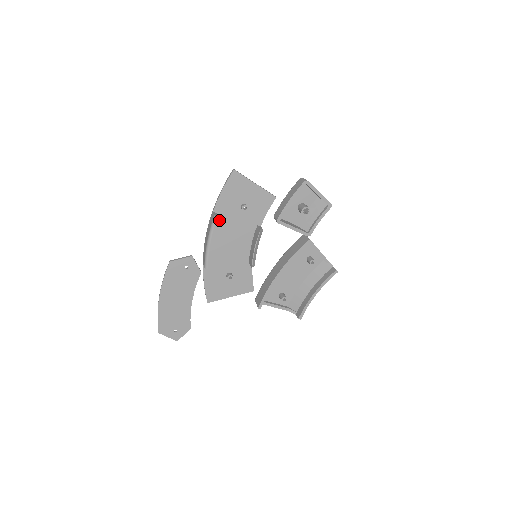
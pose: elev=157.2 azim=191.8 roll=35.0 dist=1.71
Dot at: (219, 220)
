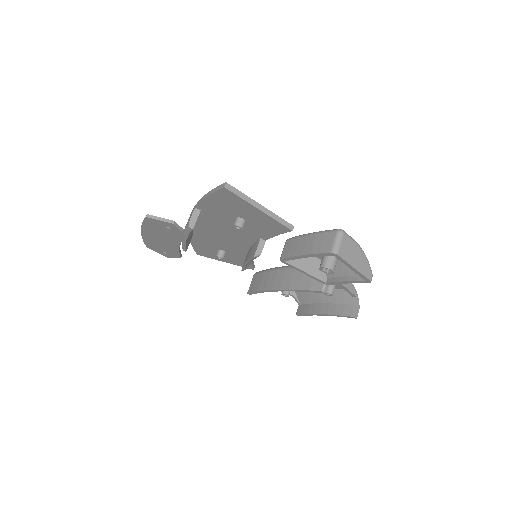
Dot at: (205, 216)
